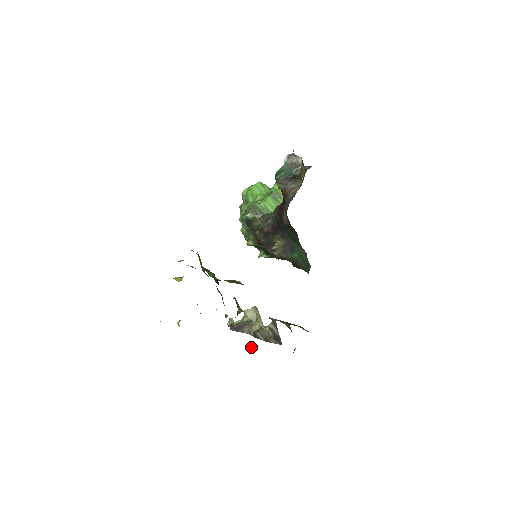
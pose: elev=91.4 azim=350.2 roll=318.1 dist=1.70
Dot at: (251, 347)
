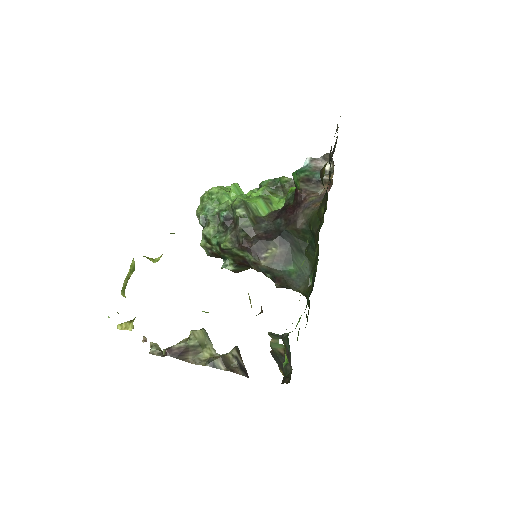
Dot at: (286, 357)
